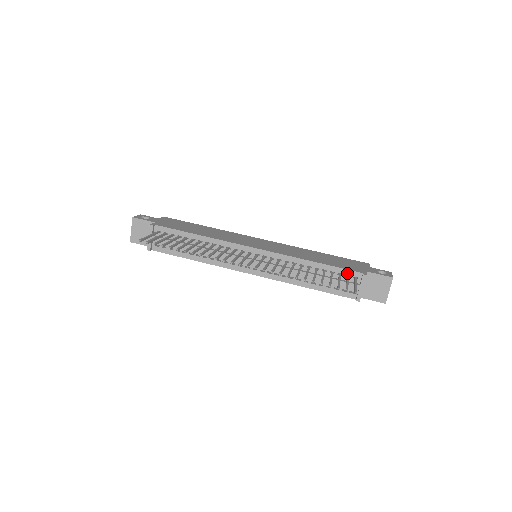
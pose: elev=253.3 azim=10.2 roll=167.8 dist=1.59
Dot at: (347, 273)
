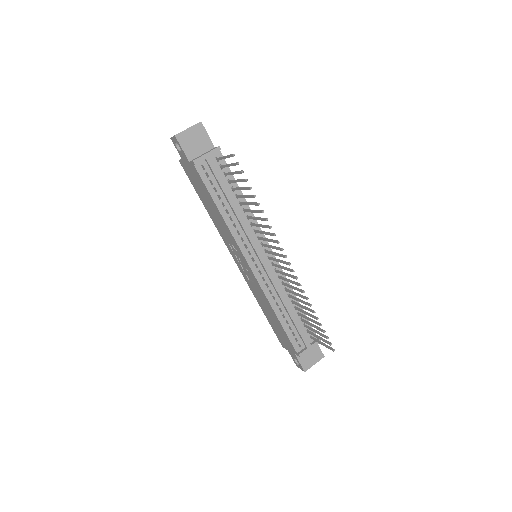
Dot at: occluded
